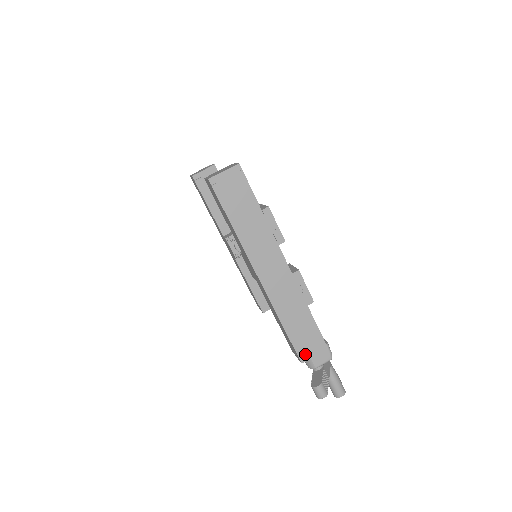
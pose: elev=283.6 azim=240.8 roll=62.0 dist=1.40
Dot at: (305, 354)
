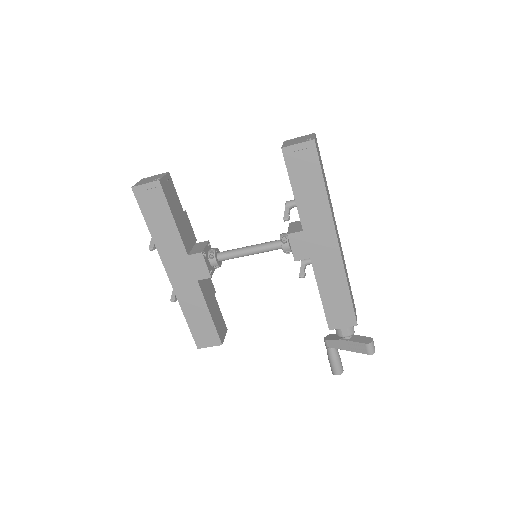
Dot at: occluded
